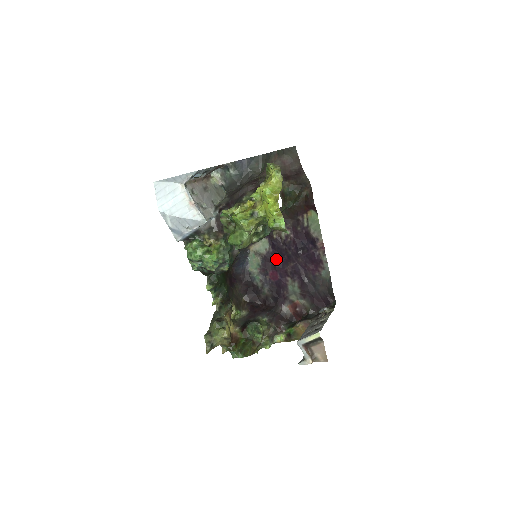
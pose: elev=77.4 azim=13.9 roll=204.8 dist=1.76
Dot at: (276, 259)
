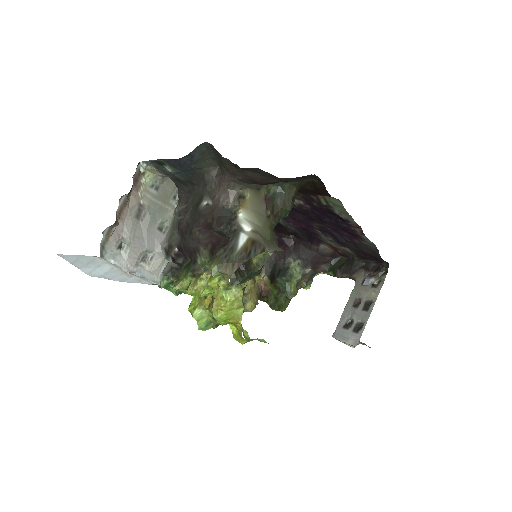
Dot at: (294, 214)
